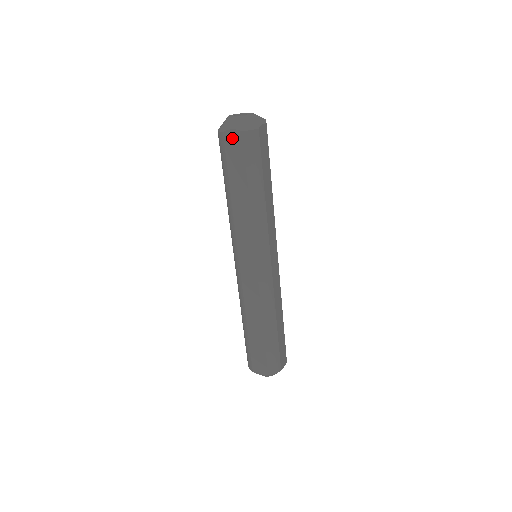
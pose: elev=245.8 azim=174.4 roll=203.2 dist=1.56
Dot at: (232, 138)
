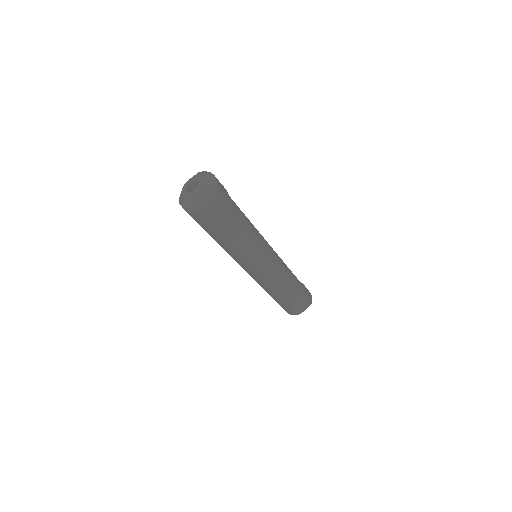
Dot at: occluded
